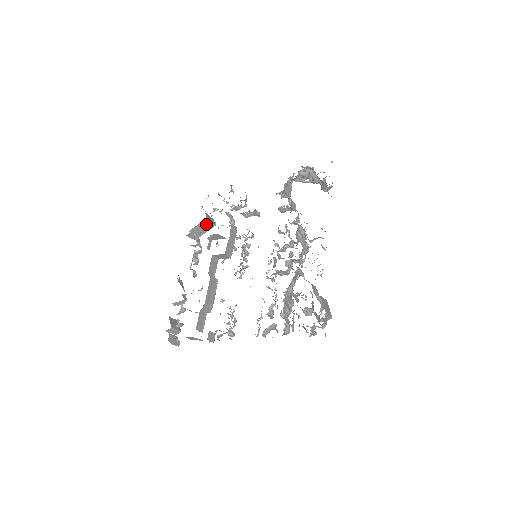
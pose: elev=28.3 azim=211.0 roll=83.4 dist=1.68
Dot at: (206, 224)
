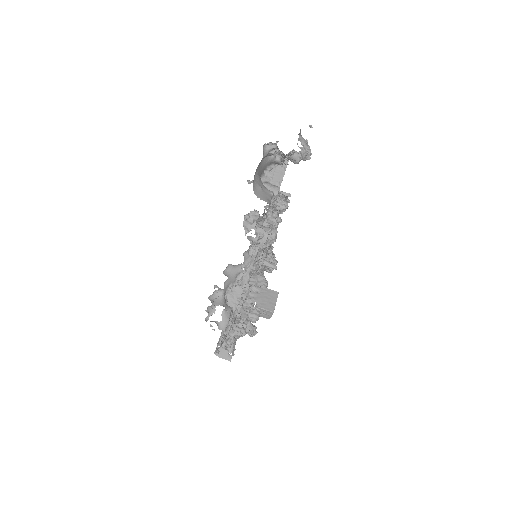
Dot at: occluded
